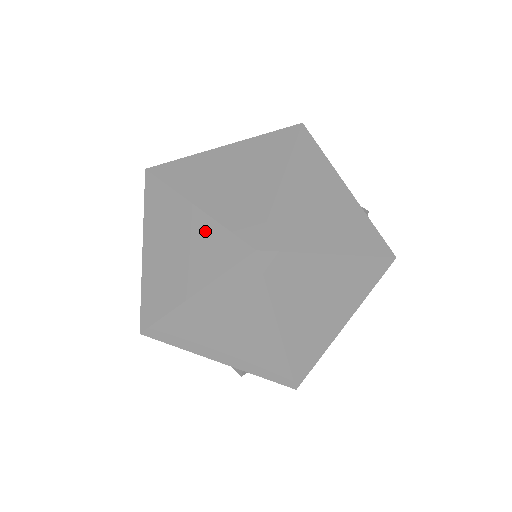
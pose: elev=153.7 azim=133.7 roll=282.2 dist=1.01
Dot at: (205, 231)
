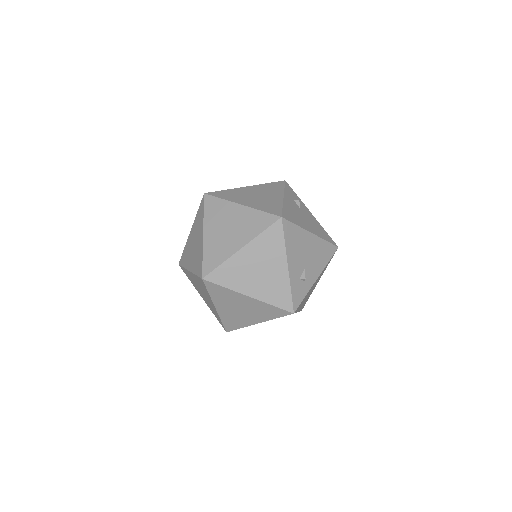
Dot at: (200, 250)
